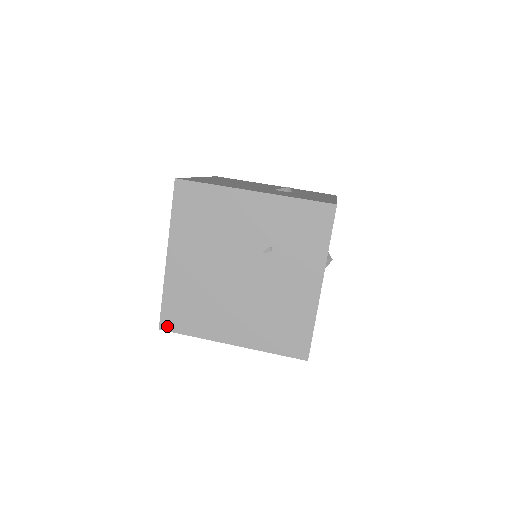
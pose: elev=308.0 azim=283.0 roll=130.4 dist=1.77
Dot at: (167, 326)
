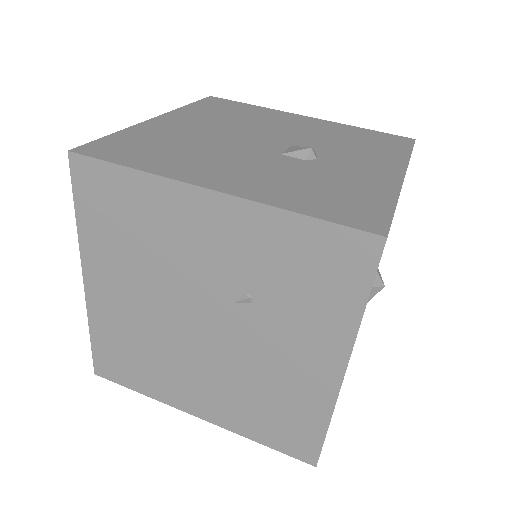
Dot at: (104, 373)
